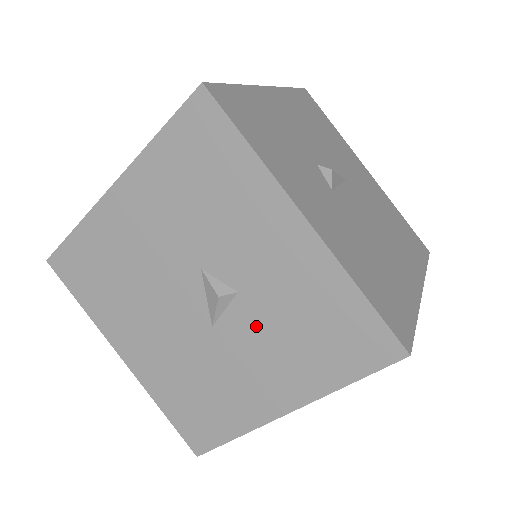
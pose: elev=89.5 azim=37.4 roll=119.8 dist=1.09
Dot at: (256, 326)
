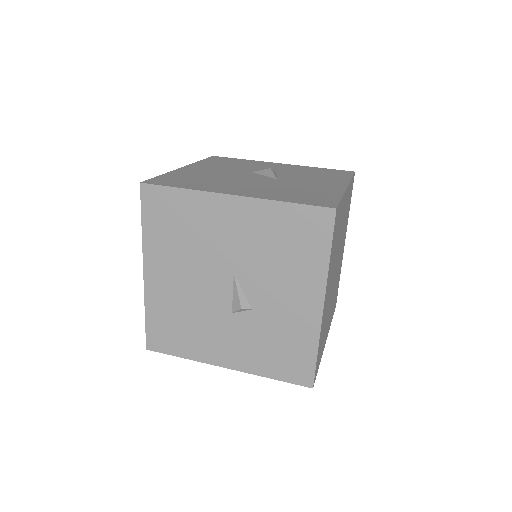
Dot at: (296, 176)
